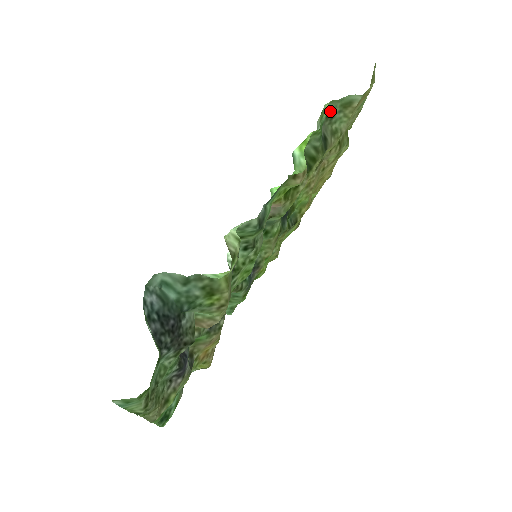
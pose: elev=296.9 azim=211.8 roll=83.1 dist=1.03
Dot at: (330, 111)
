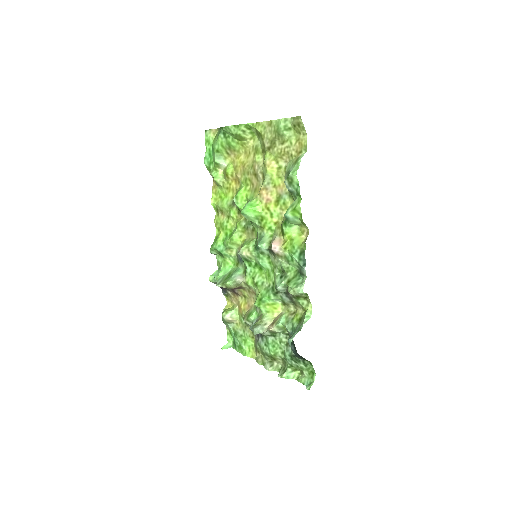
Dot at: (290, 172)
